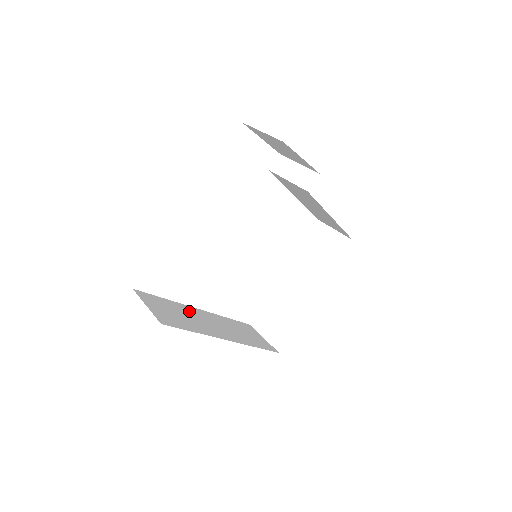
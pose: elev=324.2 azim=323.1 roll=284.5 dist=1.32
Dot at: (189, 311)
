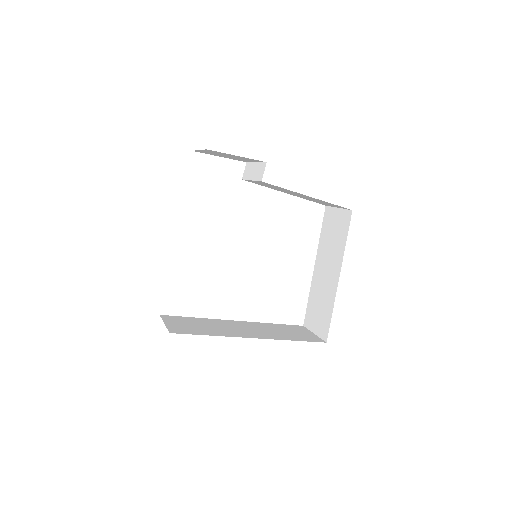
Dot at: (219, 323)
